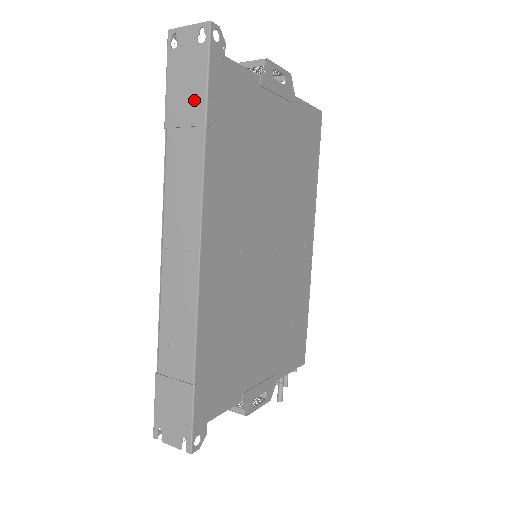
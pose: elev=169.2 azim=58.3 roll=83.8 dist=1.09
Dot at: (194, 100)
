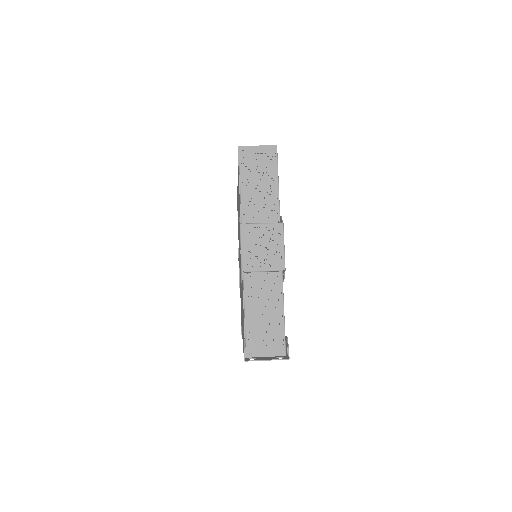
Dot at: occluded
